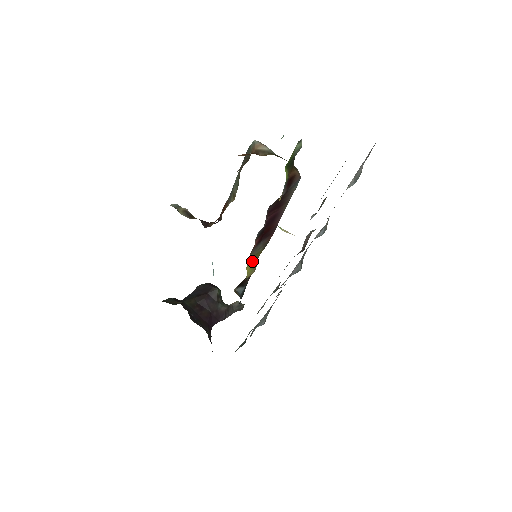
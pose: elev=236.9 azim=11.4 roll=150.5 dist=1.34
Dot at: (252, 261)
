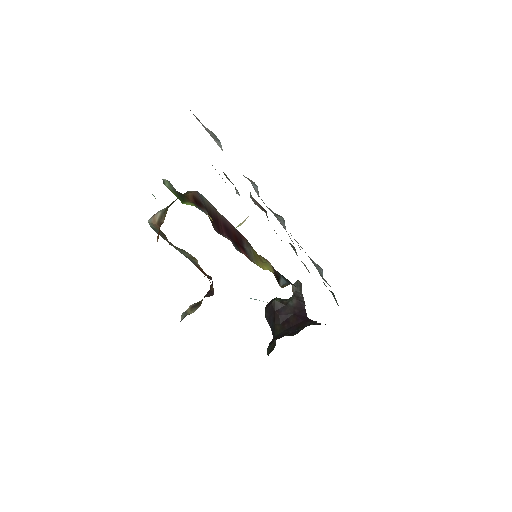
Dot at: (259, 262)
